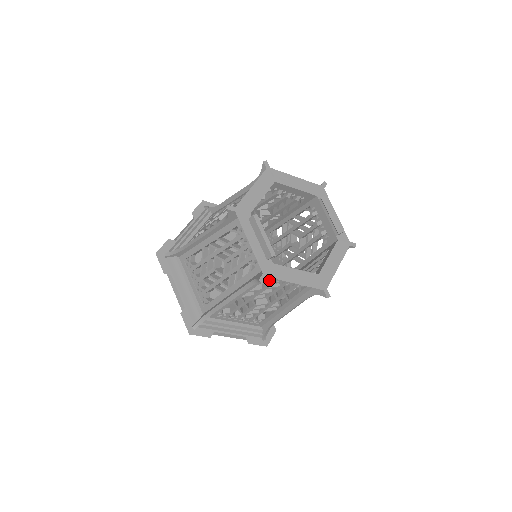
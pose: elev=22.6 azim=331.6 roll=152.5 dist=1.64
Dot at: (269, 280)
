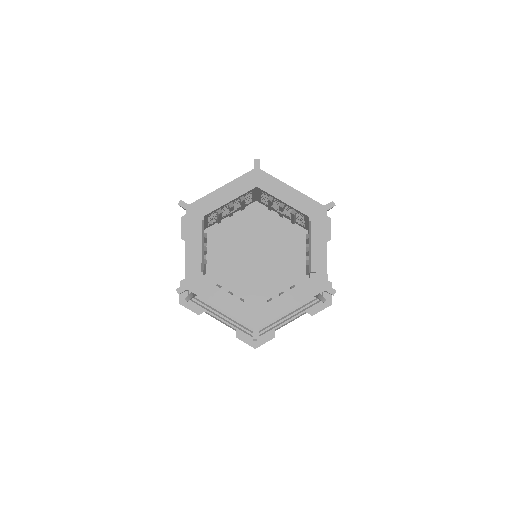
Dot at: occluded
